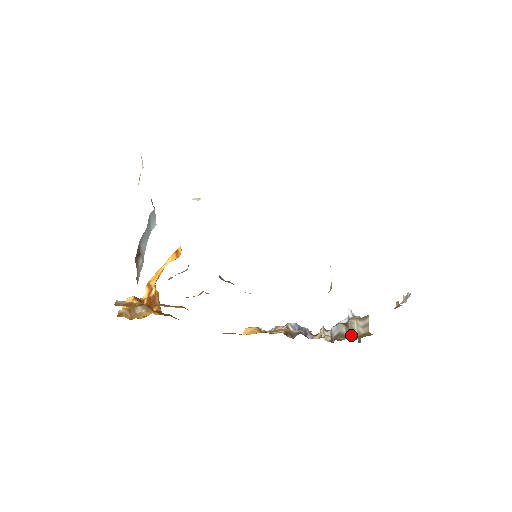
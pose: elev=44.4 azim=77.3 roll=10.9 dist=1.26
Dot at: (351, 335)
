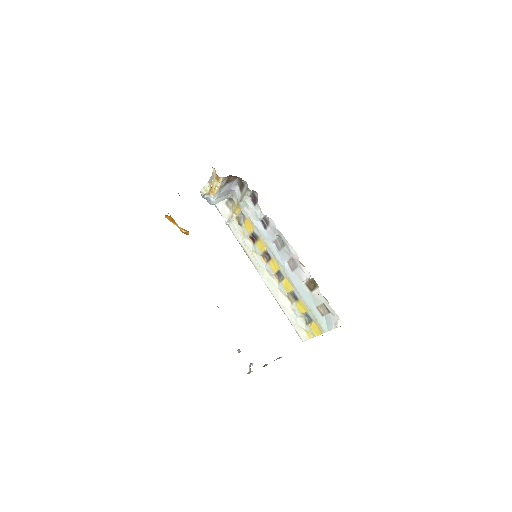
Dot at: occluded
